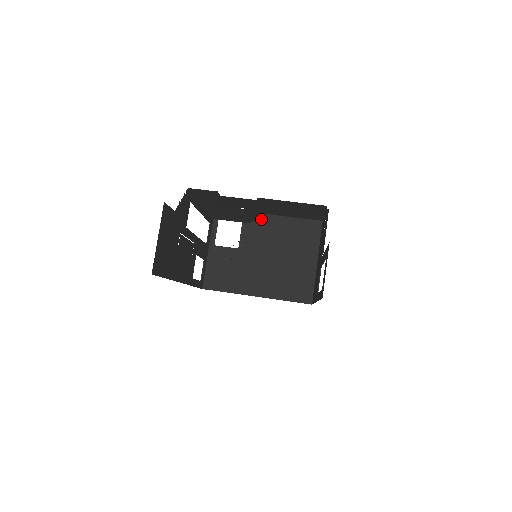
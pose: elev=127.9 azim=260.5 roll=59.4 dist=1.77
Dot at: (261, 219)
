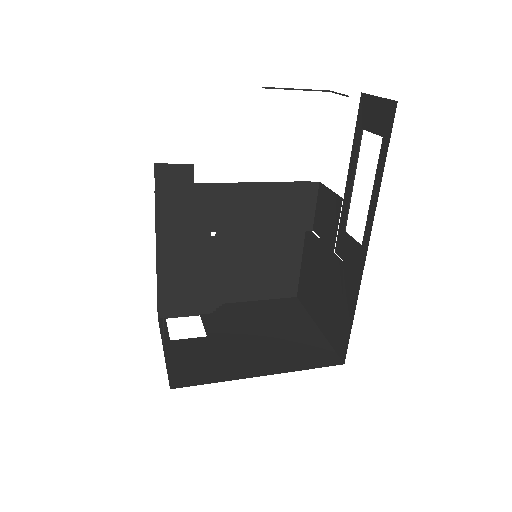
Dot at: (223, 308)
